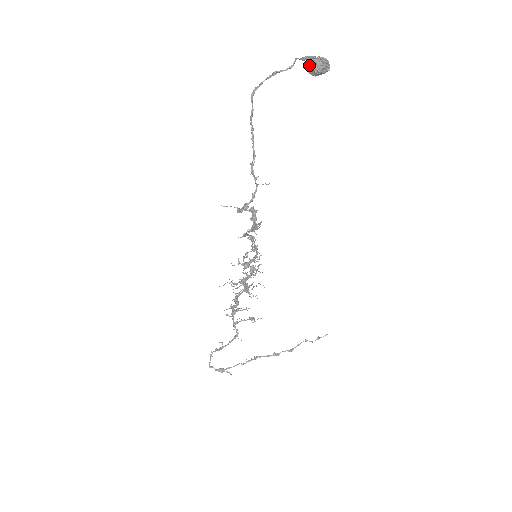
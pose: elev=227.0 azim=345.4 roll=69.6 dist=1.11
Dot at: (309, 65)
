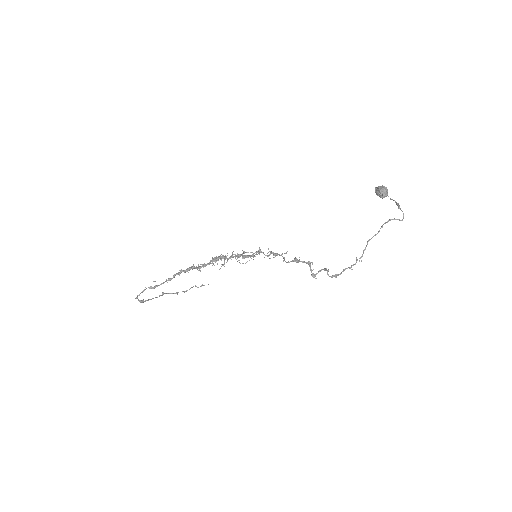
Dot at: (384, 193)
